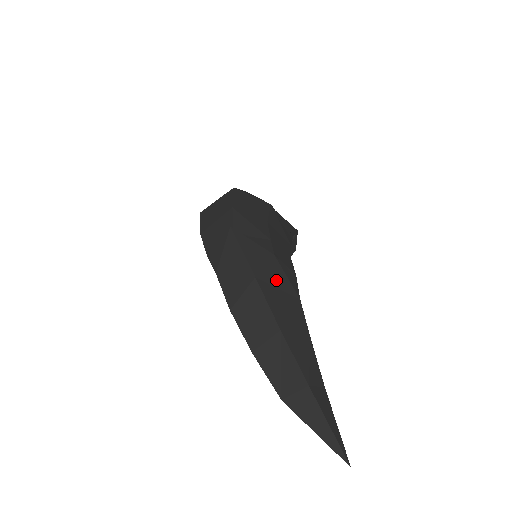
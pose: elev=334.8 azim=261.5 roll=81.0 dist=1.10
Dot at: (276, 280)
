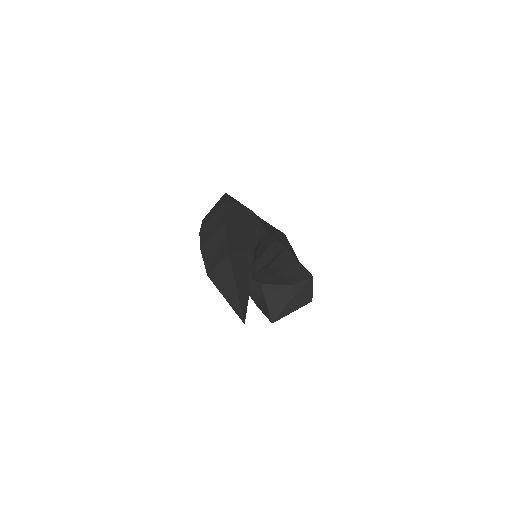
Dot at: (243, 217)
